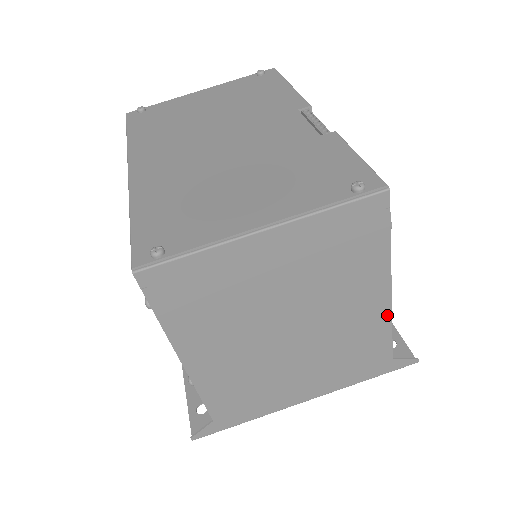
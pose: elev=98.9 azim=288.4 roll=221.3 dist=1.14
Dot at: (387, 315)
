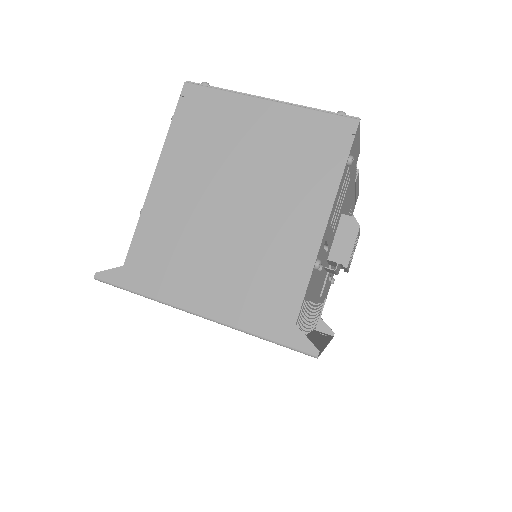
Dot at: (313, 252)
